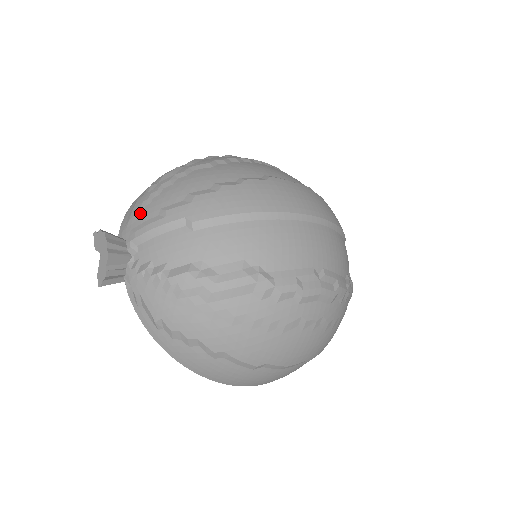
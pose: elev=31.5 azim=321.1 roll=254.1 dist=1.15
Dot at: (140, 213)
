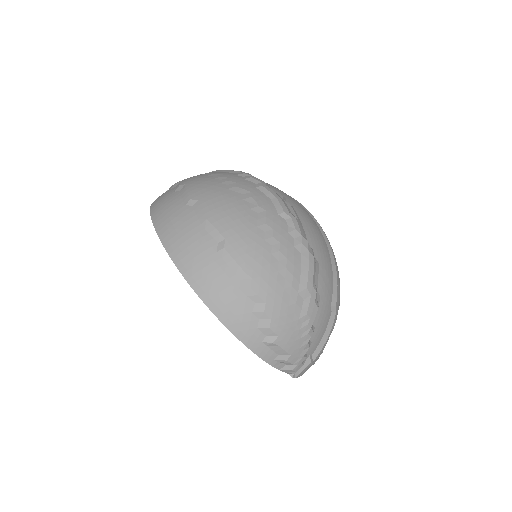
Dot at: occluded
